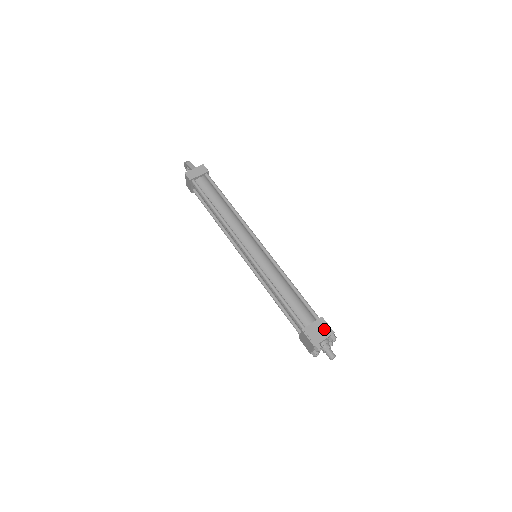
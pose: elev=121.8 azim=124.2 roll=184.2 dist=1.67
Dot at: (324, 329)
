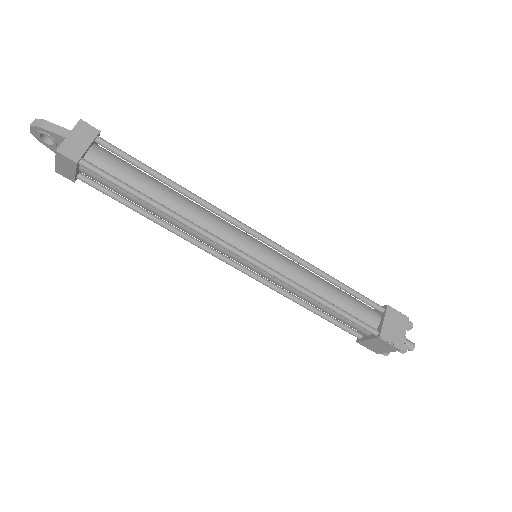
Dot at: (398, 320)
